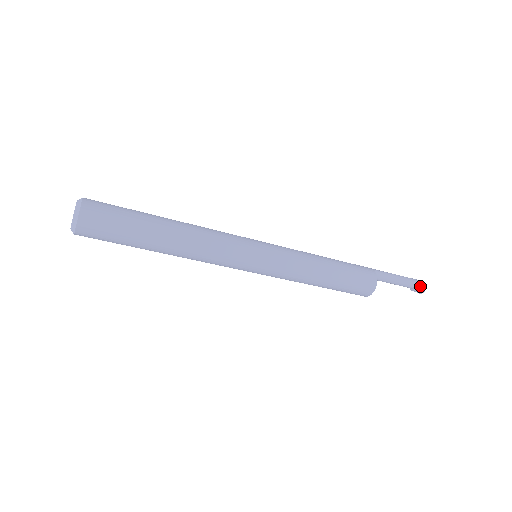
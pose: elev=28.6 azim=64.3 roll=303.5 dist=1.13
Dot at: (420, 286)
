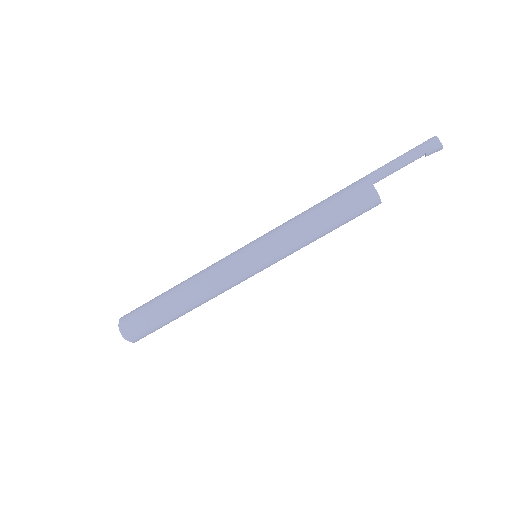
Dot at: (432, 145)
